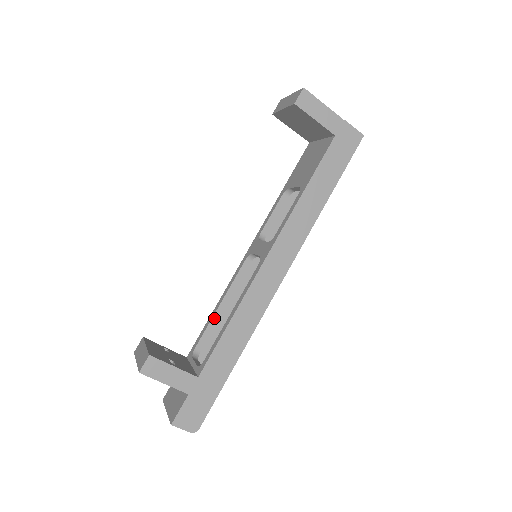
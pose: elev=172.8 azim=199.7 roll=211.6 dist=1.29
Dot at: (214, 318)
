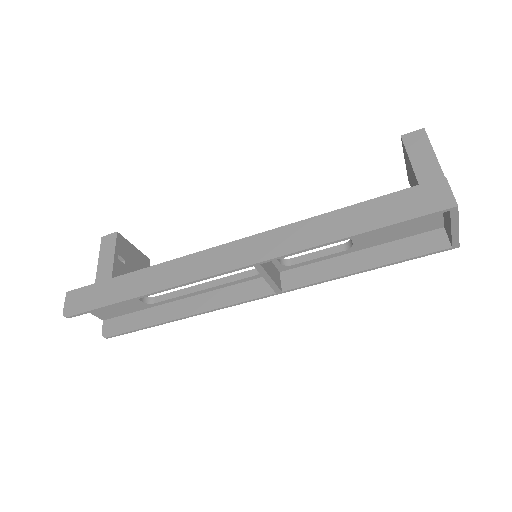
Dot at: (189, 289)
